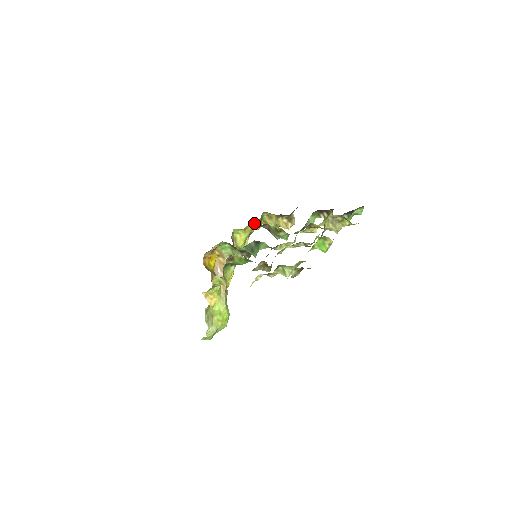
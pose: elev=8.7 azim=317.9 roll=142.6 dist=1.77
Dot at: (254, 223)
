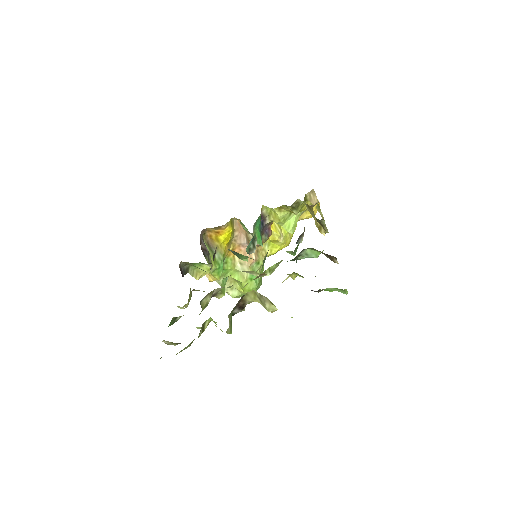
Dot at: (287, 207)
